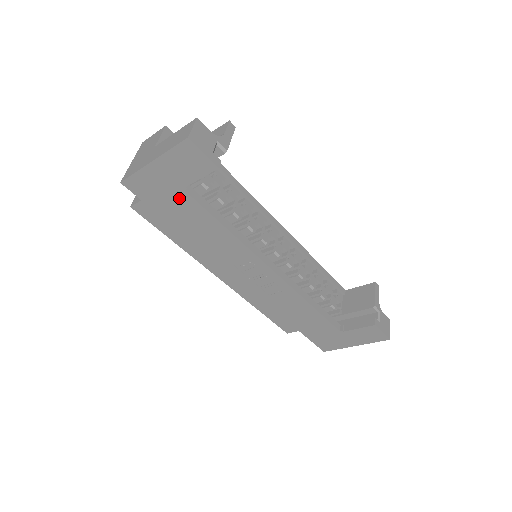
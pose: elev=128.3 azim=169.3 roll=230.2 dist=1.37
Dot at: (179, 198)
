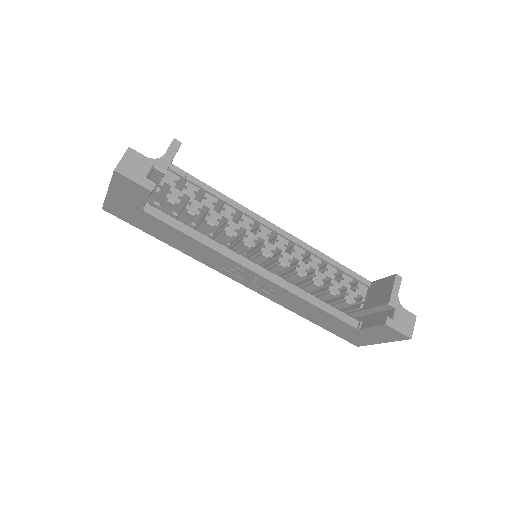
Dot at: (145, 217)
